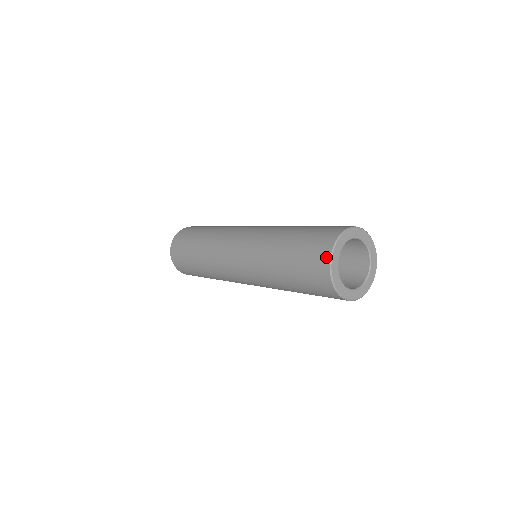
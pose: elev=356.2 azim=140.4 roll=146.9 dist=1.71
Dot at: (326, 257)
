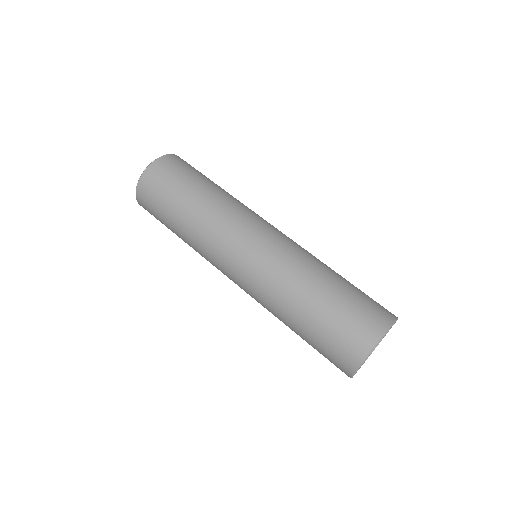
Dot at: (361, 354)
